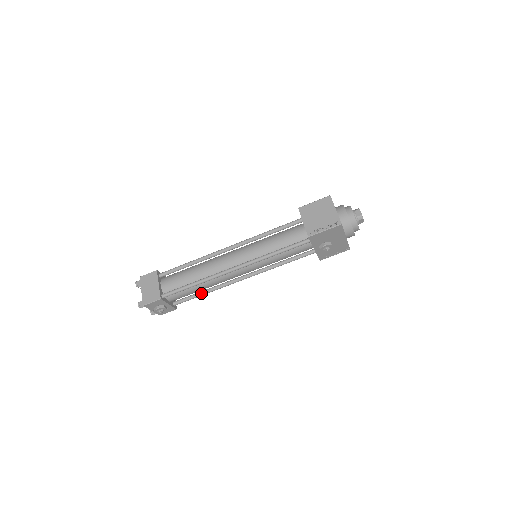
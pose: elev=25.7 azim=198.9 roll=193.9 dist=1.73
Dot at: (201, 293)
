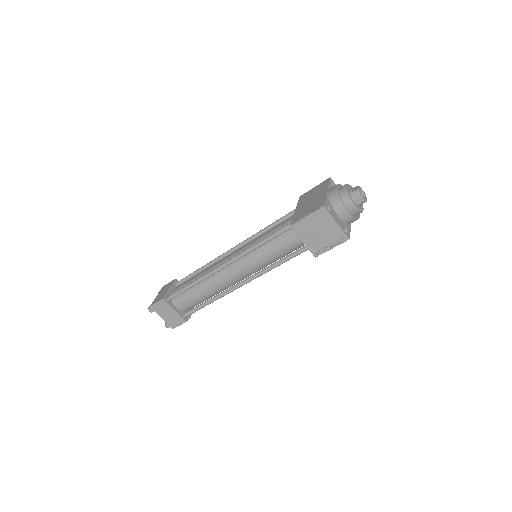
Dot at: occluded
